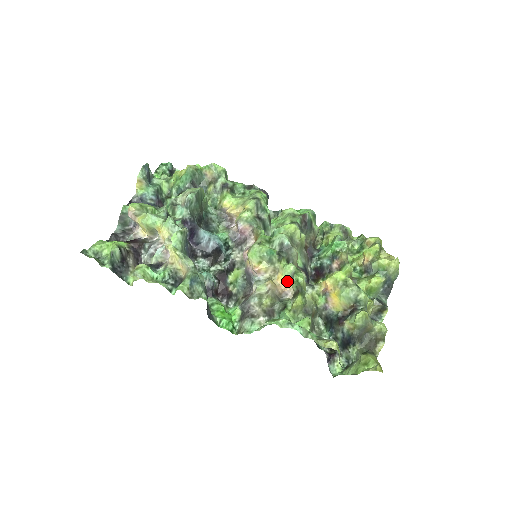
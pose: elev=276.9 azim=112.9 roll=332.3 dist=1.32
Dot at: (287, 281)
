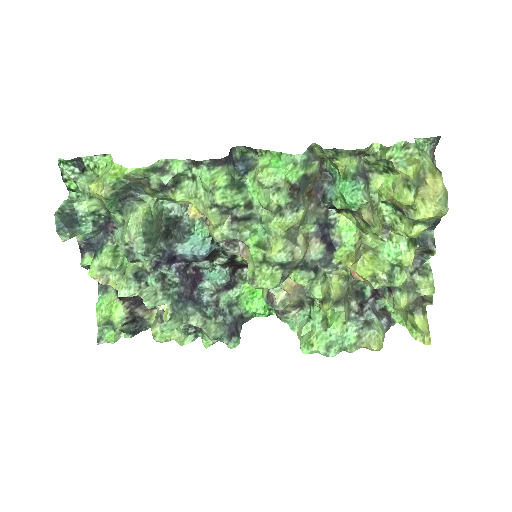
Dot at: occluded
